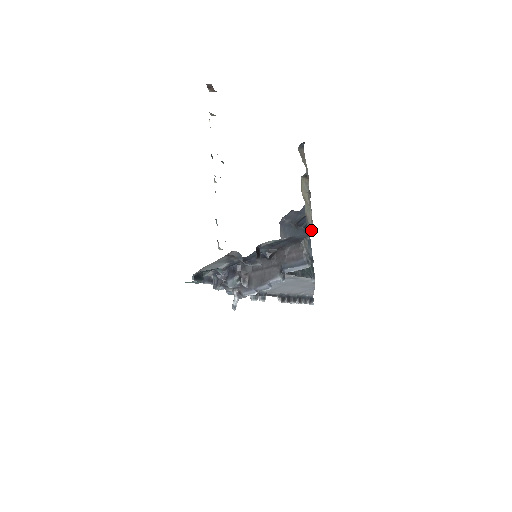
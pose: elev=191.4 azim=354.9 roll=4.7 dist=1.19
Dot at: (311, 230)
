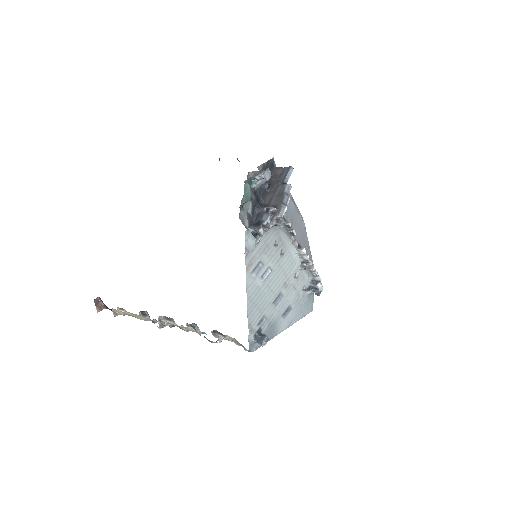
Dot at: (272, 158)
